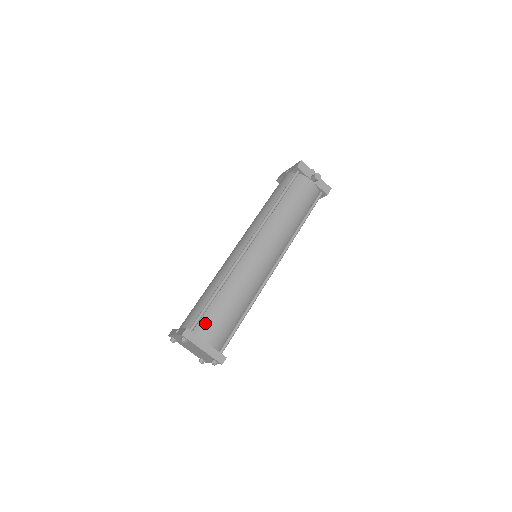
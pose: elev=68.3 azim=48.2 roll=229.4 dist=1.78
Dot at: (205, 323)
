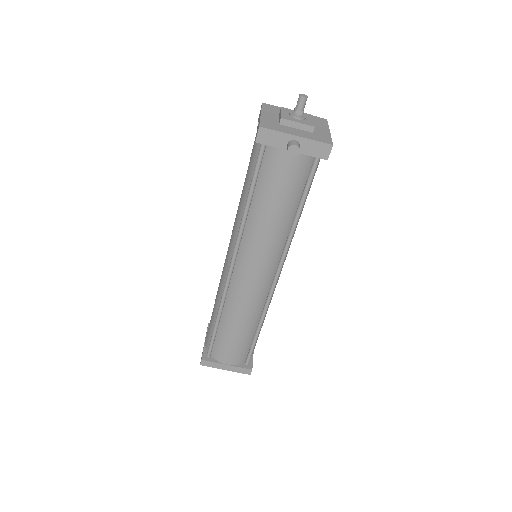
Dot at: (218, 350)
